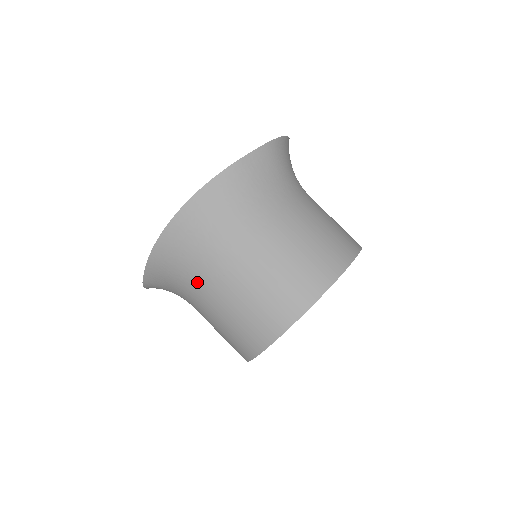
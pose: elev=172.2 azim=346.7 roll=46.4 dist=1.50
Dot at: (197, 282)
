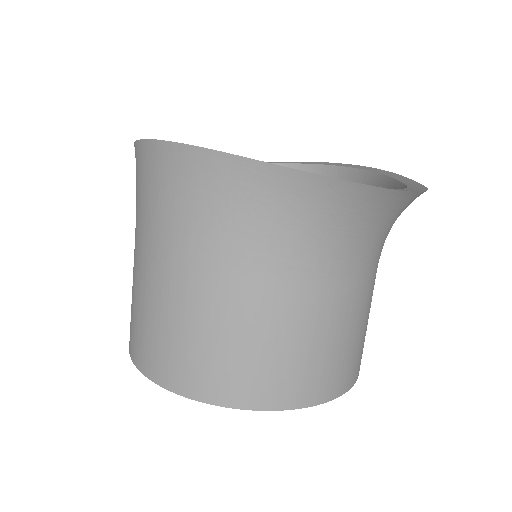
Dot at: occluded
